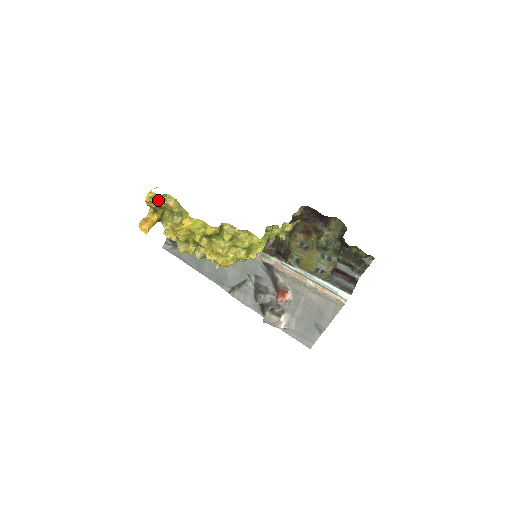
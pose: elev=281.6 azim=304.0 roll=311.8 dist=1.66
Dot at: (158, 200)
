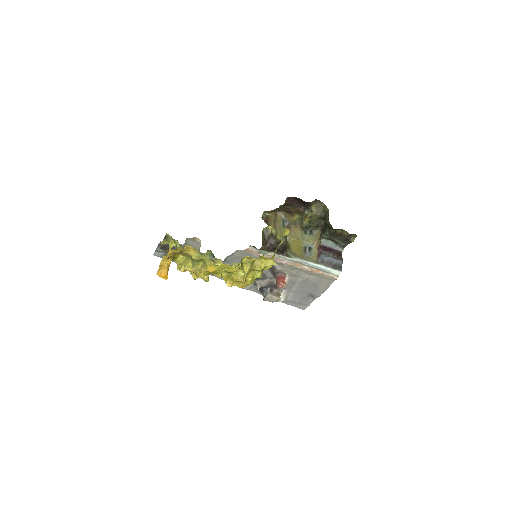
Dot at: (177, 253)
